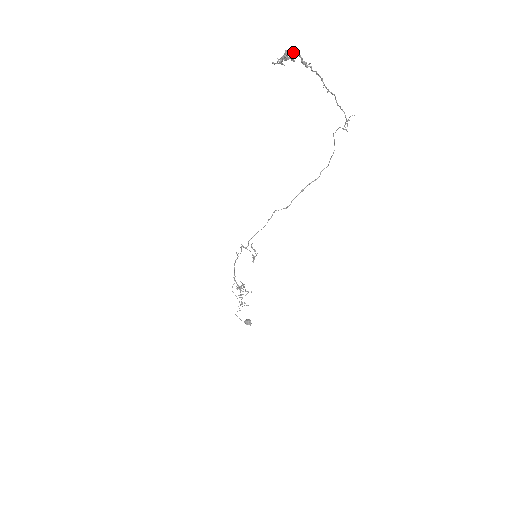
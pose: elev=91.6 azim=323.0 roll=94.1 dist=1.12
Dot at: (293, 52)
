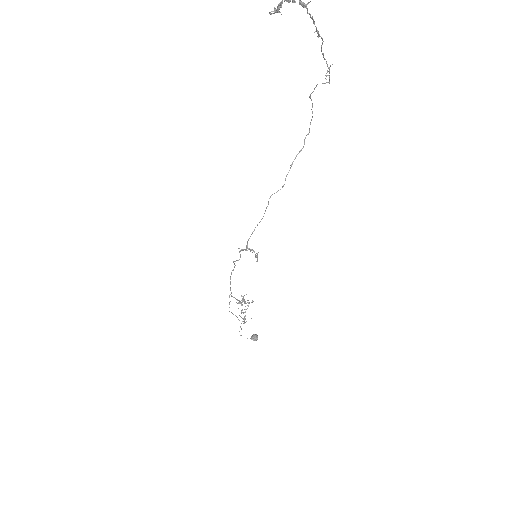
Dot at: out of frame
